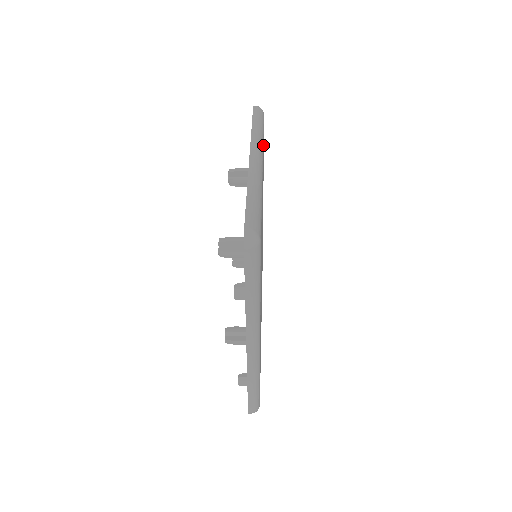
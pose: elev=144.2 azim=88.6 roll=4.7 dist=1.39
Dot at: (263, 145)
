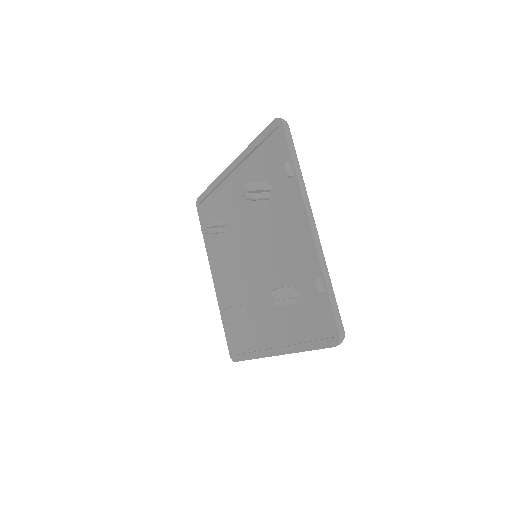
Dot at: occluded
